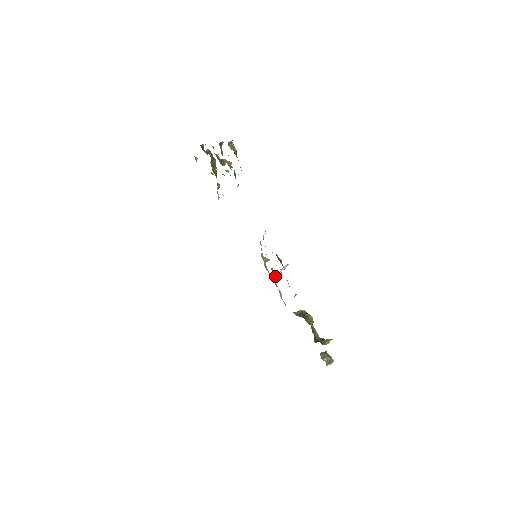
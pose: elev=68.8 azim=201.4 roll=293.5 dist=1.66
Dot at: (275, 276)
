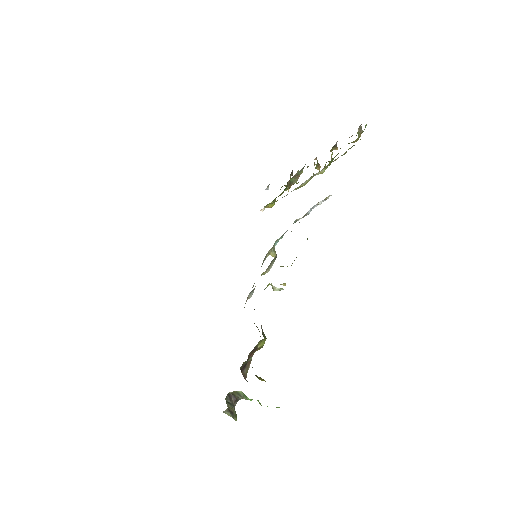
Dot at: (272, 265)
